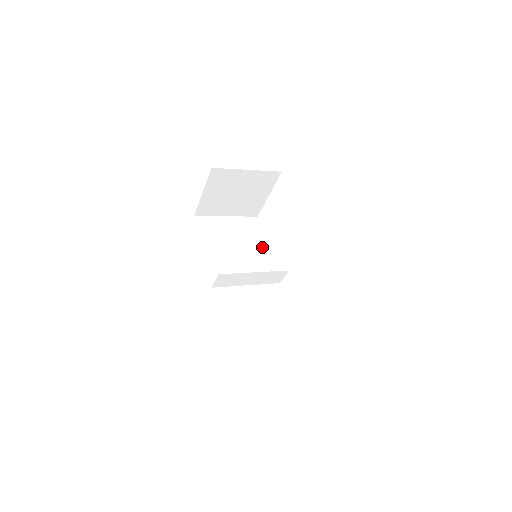
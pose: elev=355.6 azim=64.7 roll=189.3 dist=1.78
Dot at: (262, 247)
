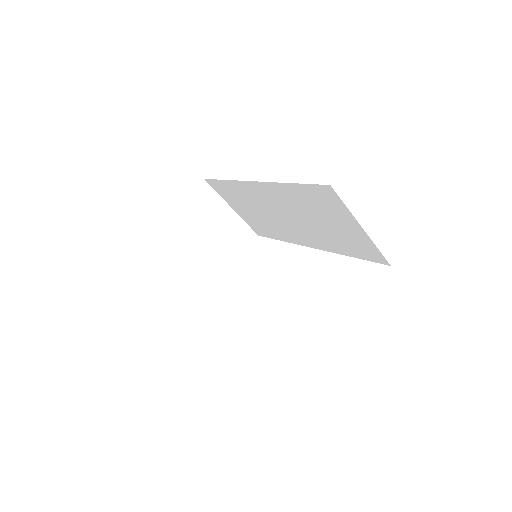
Dot at: occluded
